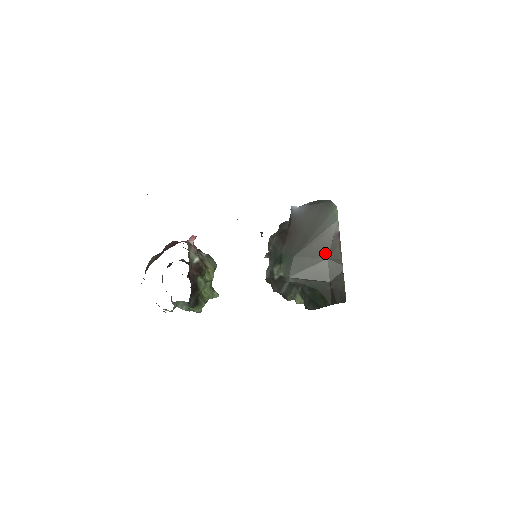
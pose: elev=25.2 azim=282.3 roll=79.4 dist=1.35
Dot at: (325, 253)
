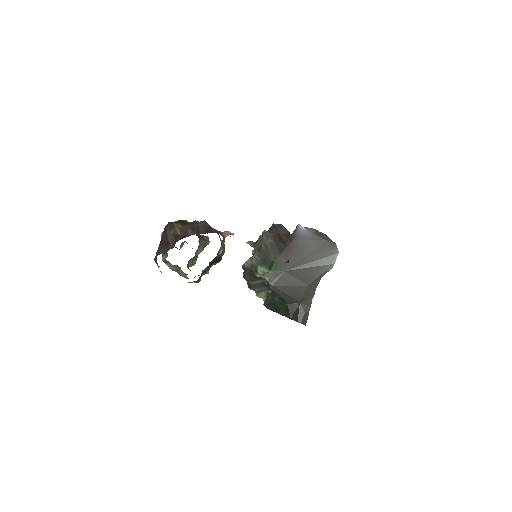
Dot at: (309, 281)
